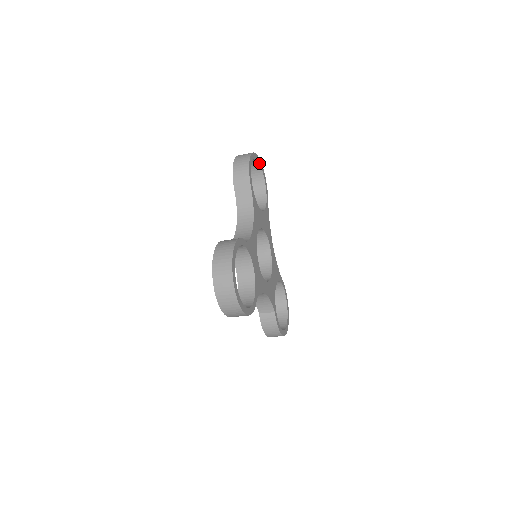
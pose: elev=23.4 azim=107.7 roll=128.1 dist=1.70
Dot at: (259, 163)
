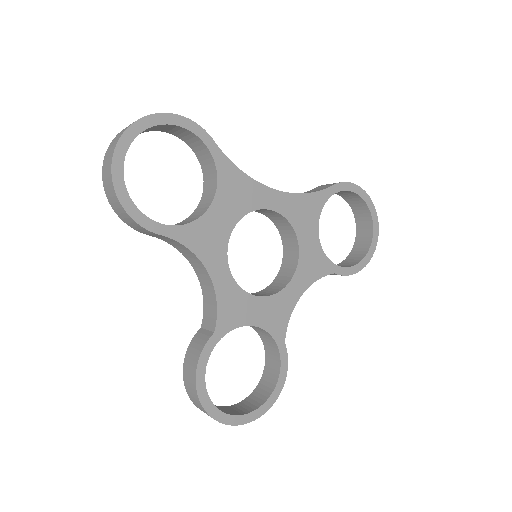
Dot at: (141, 131)
